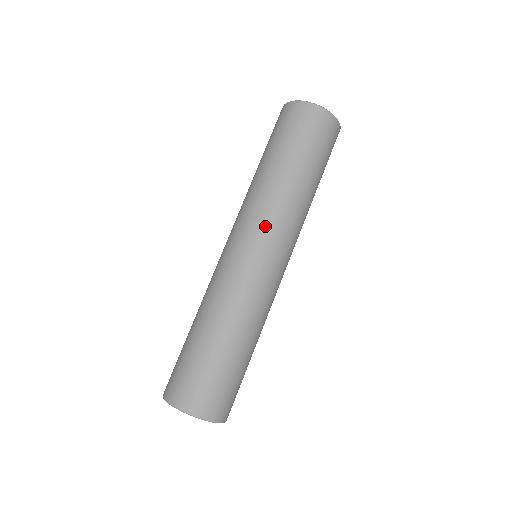
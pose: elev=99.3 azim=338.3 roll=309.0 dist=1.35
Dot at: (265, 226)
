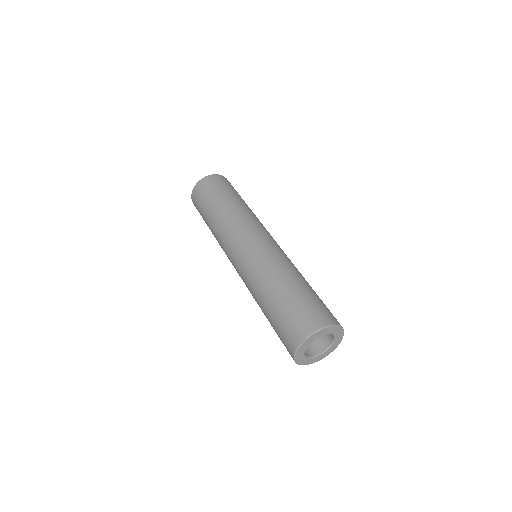
Dot at: (264, 227)
